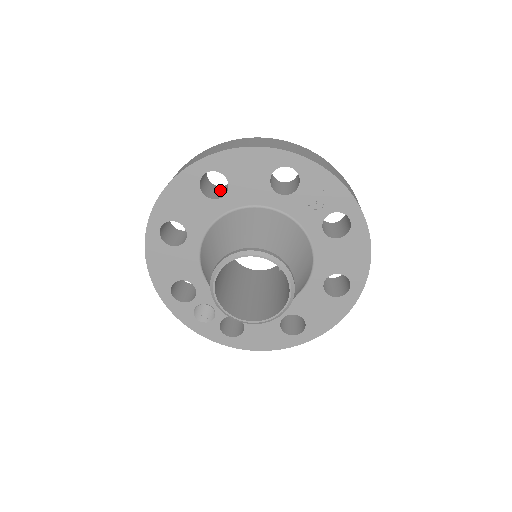
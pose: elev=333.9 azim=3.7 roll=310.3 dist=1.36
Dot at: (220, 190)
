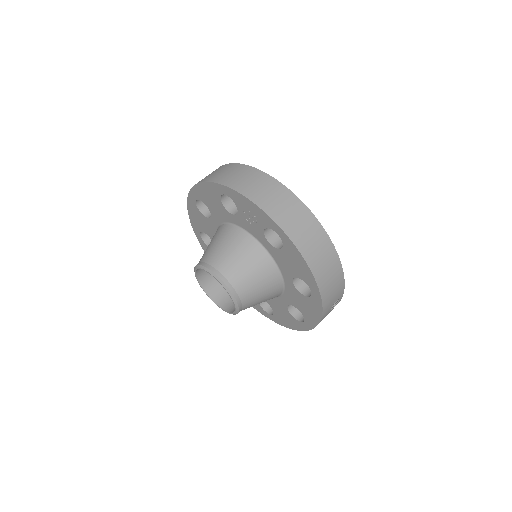
Dot at: occluded
